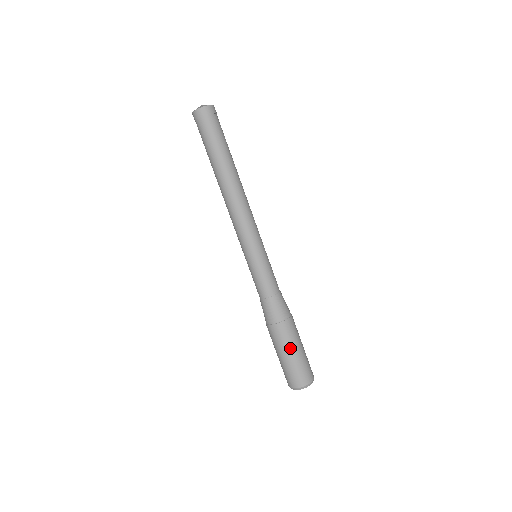
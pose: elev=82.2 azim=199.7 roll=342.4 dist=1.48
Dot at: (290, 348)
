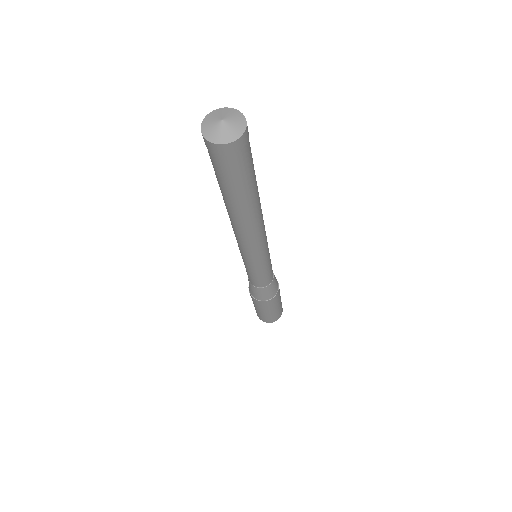
Dot at: (274, 308)
